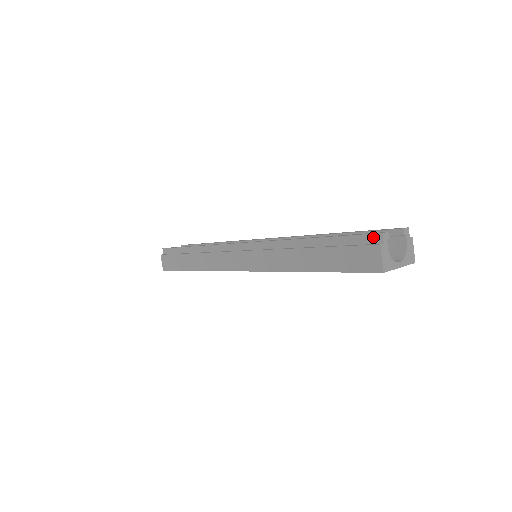
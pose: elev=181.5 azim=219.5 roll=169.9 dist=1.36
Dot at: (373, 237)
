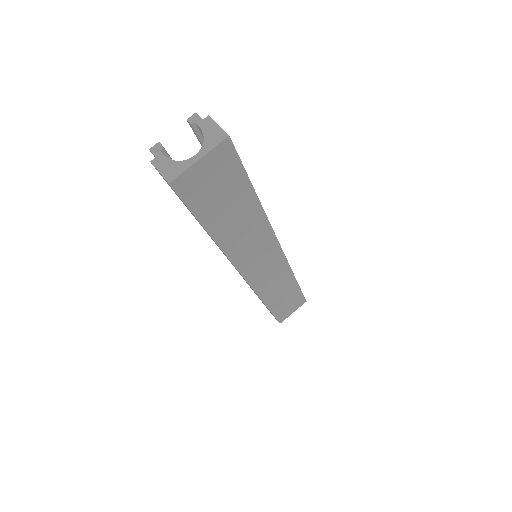
Dot at: occluded
